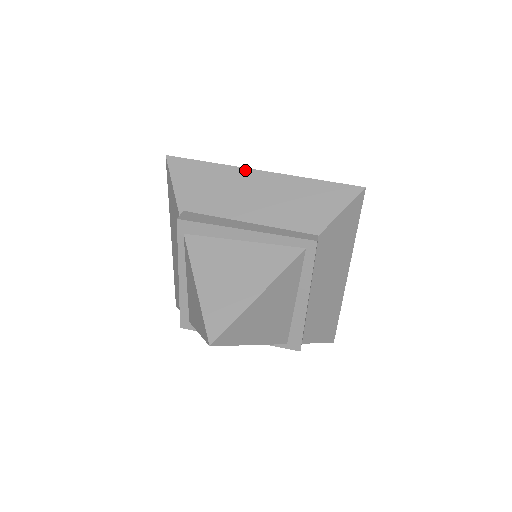
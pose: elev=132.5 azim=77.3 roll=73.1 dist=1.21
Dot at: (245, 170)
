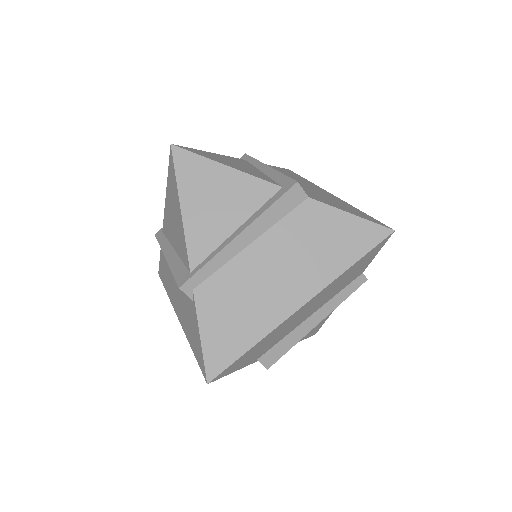
Dot at: (288, 319)
